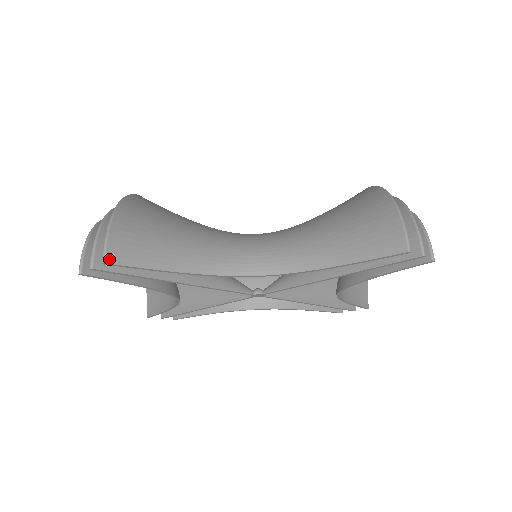
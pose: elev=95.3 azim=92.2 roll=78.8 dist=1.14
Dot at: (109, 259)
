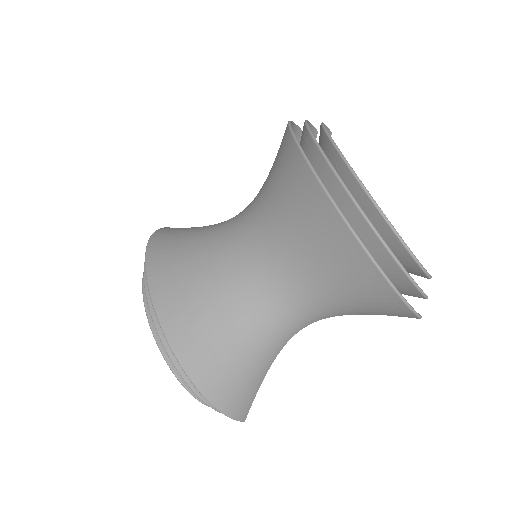
Dot at: (244, 419)
